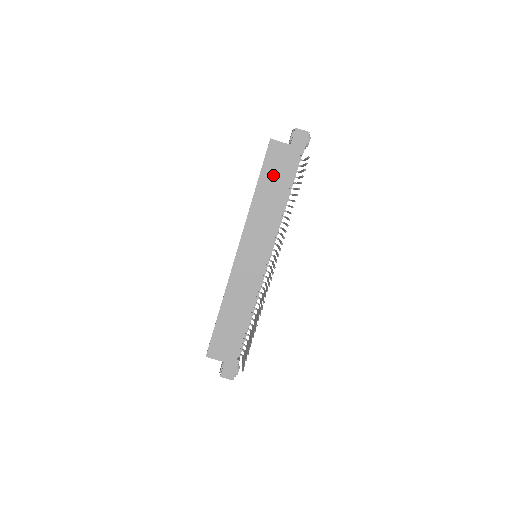
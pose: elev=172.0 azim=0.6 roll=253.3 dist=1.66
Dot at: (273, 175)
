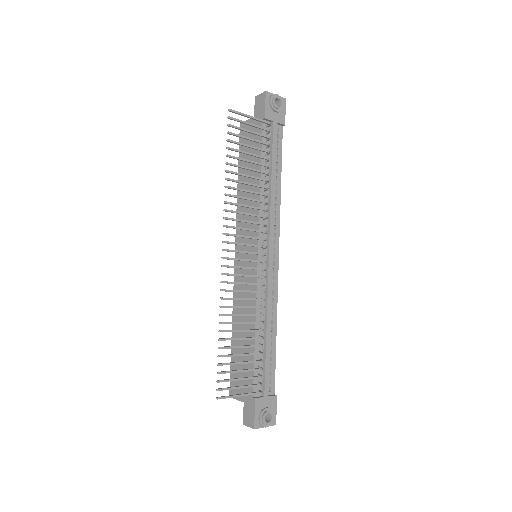
Dot at: (247, 157)
